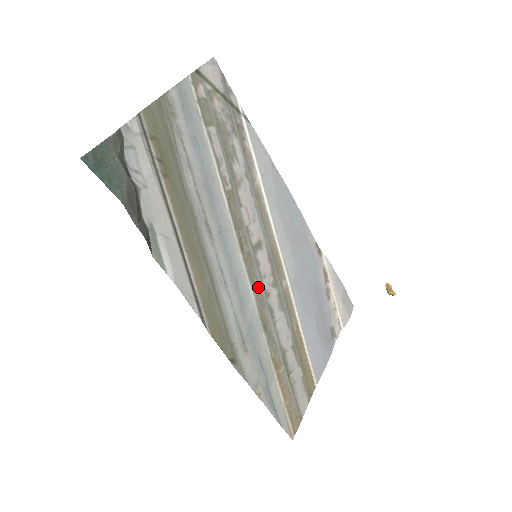
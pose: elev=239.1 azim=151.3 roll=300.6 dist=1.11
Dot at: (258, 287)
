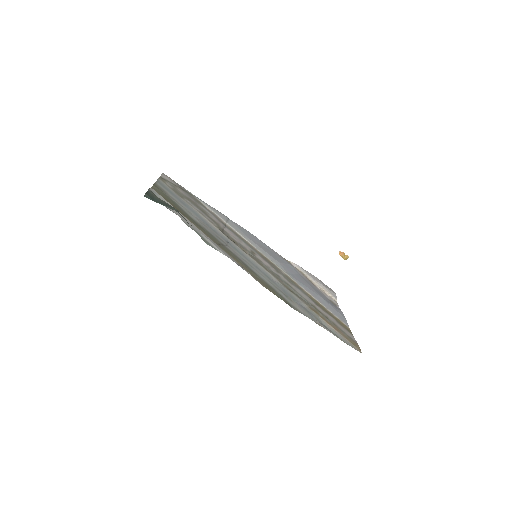
Dot at: (270, 272)
